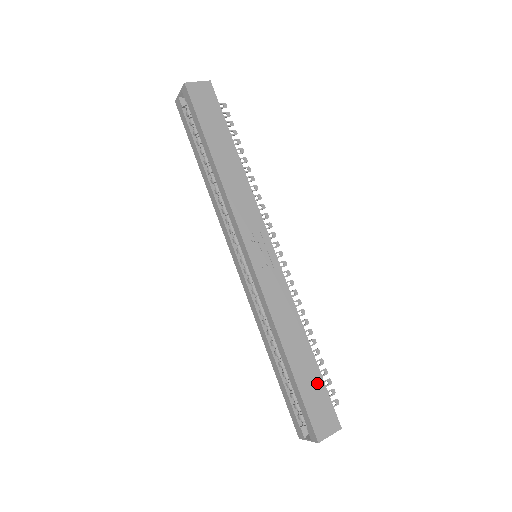
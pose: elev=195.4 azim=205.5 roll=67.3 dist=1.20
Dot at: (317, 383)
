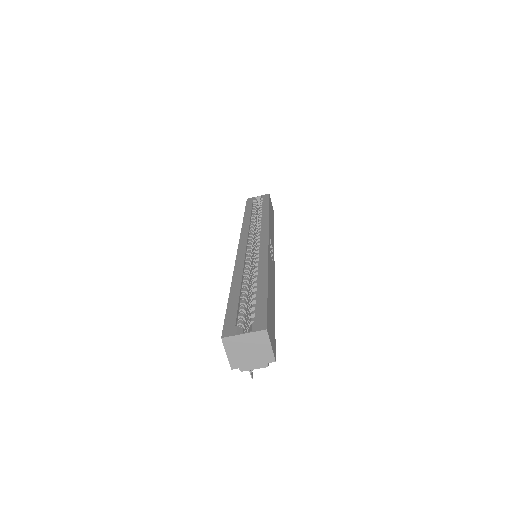
Dot at: (273, 319)
